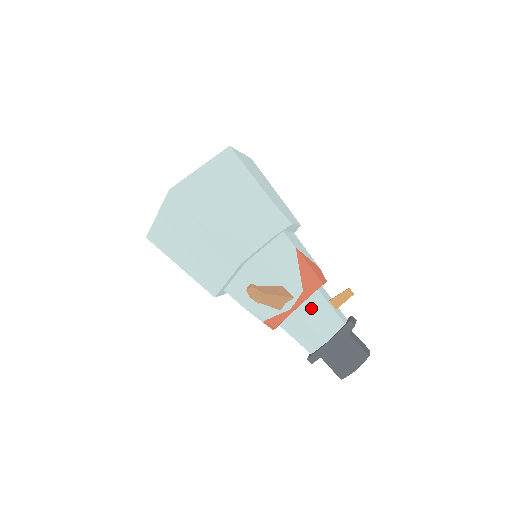
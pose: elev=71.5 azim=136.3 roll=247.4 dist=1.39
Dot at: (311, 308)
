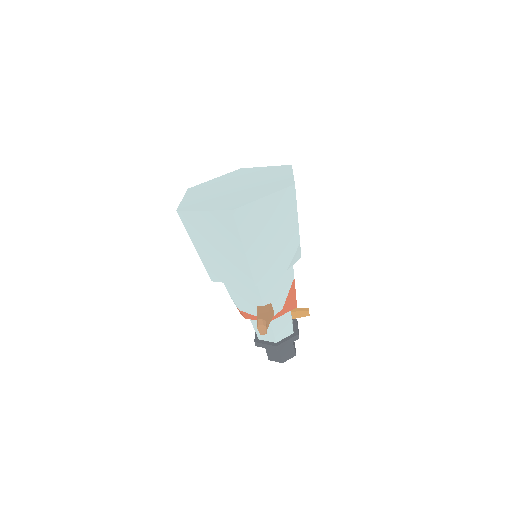
Dot at: (279, 318)
